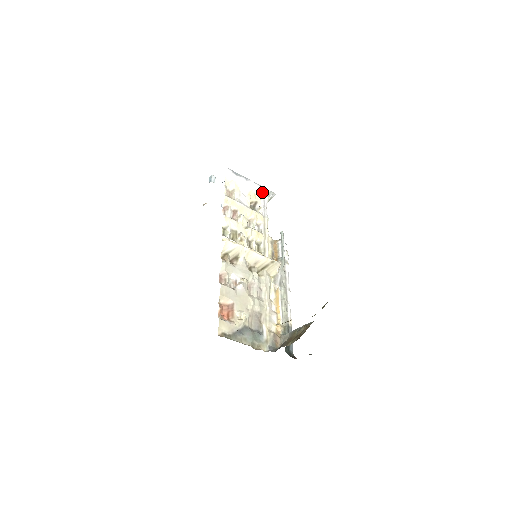
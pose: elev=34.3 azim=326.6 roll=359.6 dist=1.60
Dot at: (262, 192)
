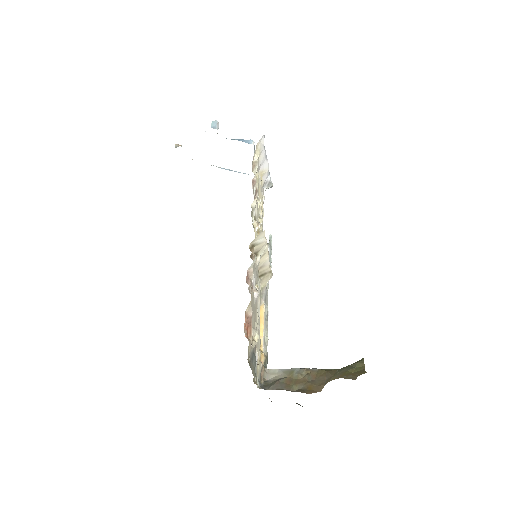
Dot at: (266, 178)
